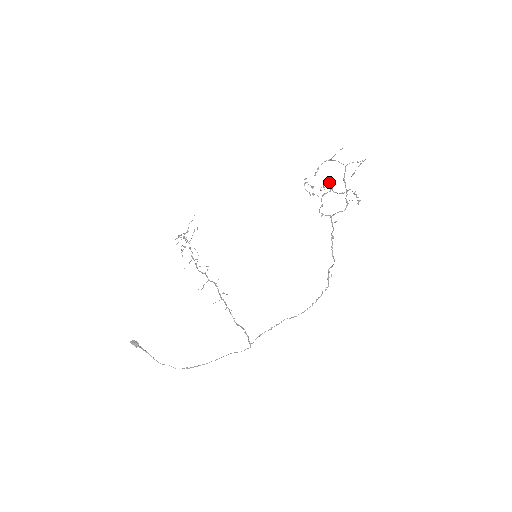
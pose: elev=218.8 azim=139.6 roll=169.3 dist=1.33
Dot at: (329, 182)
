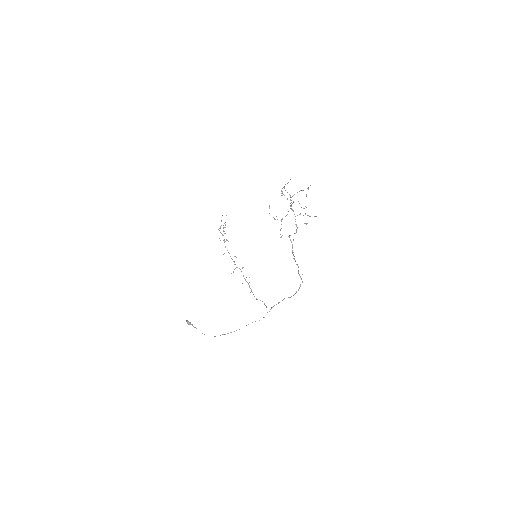
Dot at: occluded
